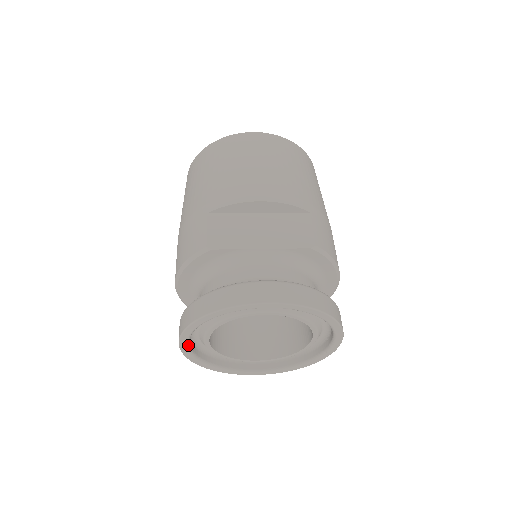
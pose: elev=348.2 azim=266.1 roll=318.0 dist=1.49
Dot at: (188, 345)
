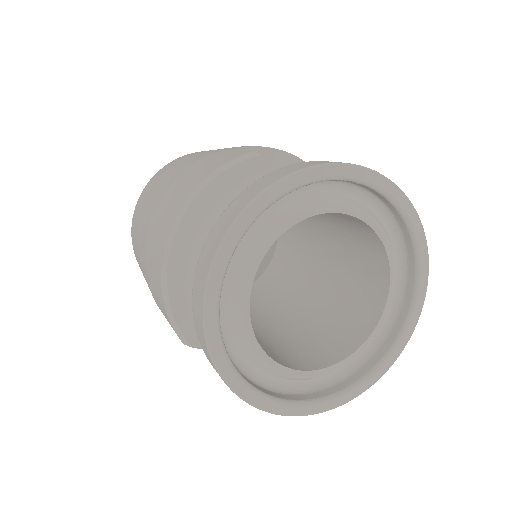
Dot at: (227, 265)
